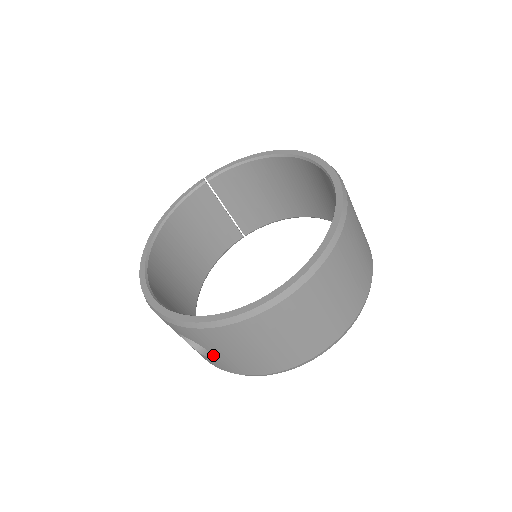
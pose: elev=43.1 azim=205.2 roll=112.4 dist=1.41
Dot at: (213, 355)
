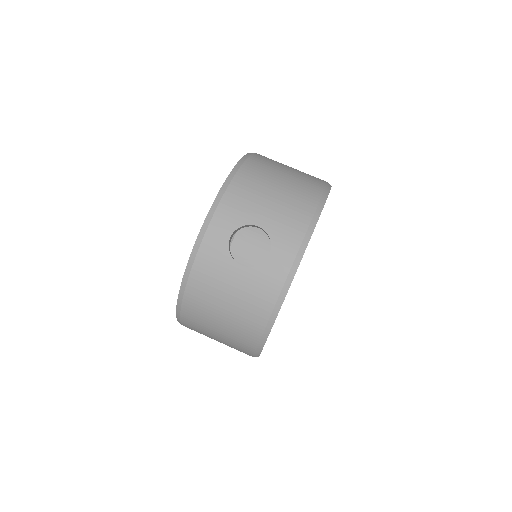
Dot at: (265, 228)
